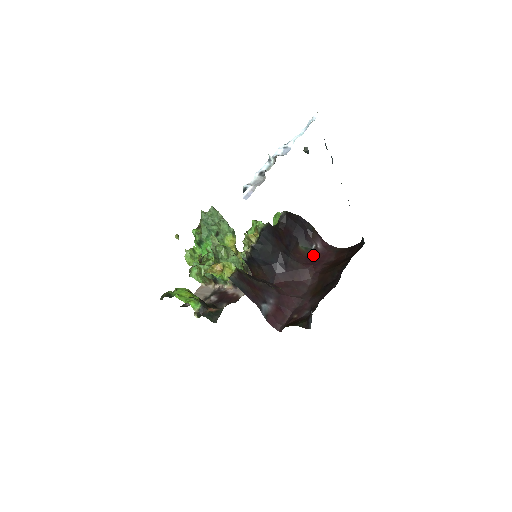
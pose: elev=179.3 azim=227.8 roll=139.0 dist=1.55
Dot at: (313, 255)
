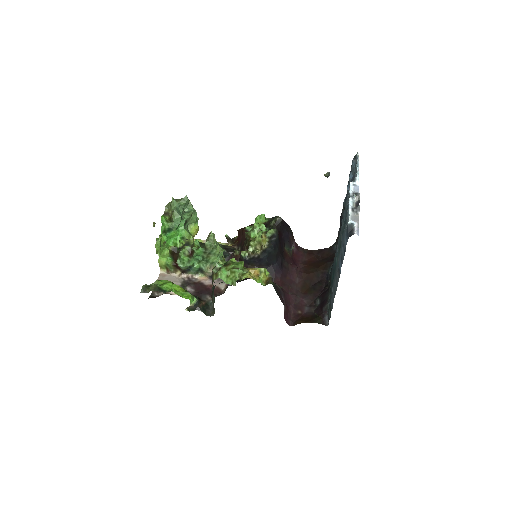
Dot at: (292, 255)
